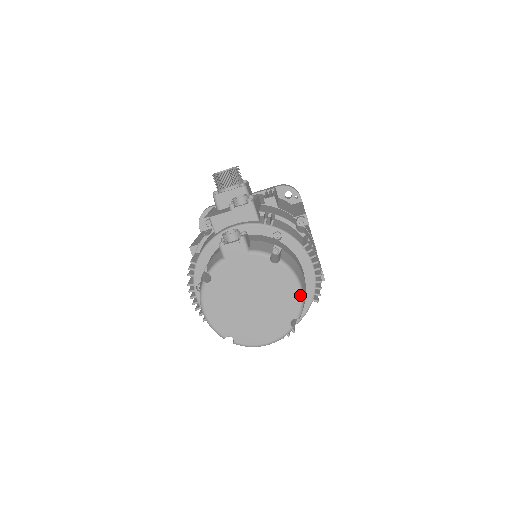
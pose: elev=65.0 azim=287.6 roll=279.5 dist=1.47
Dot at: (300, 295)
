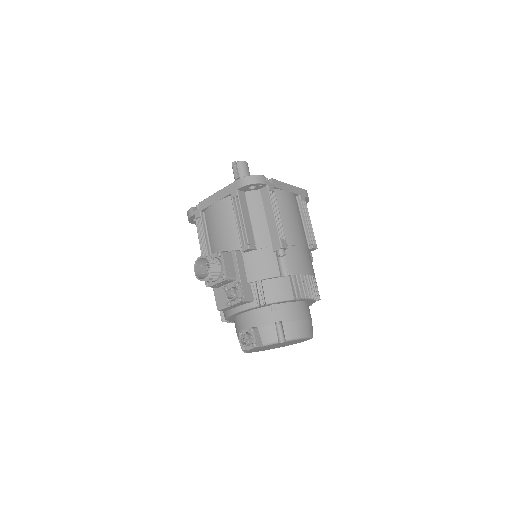
Dot at: (308, 338)
